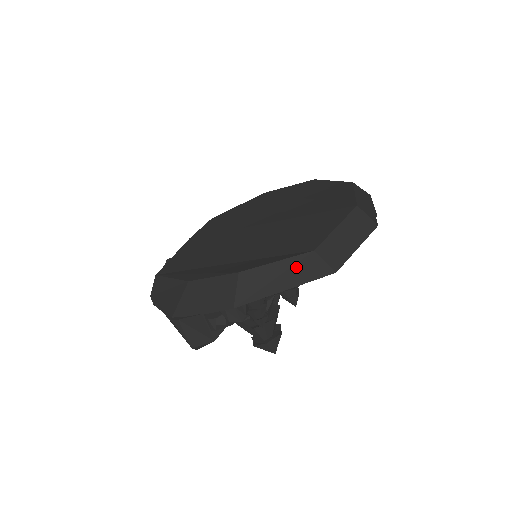
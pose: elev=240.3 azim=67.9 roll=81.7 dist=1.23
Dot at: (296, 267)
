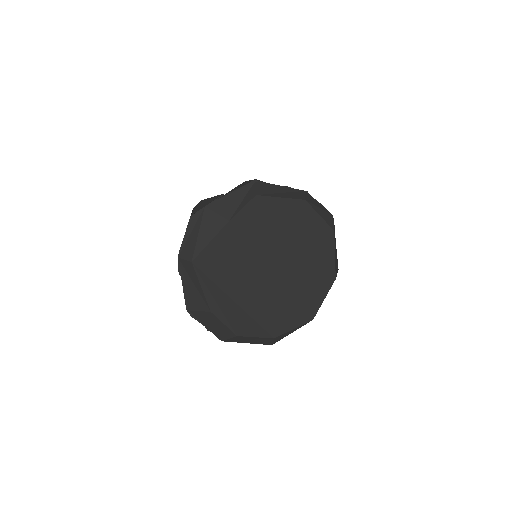
Dot at: (261, 340)
